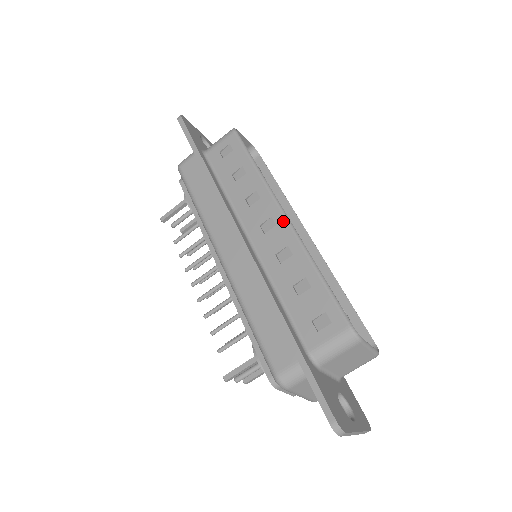
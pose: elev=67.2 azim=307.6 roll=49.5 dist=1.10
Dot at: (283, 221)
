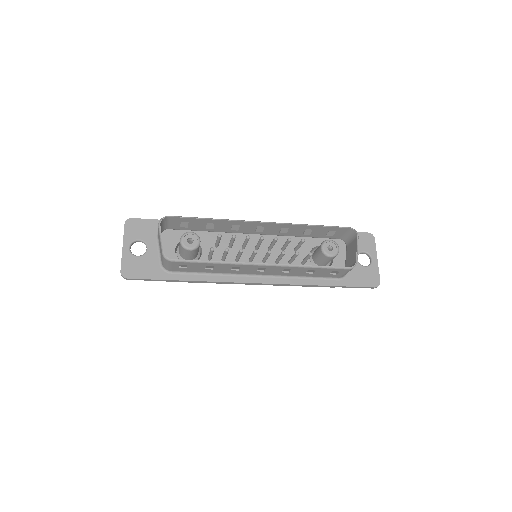
Dot at: (268, 267)
